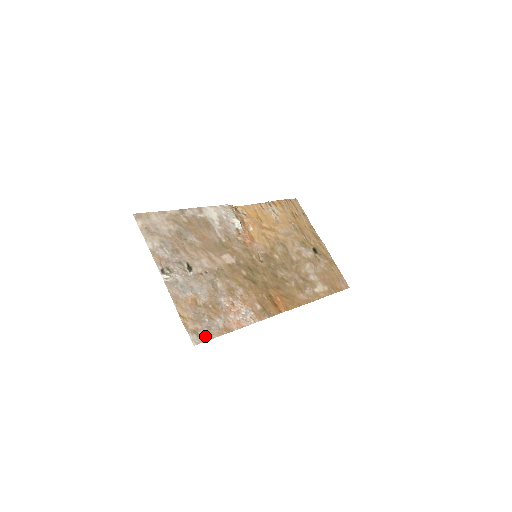
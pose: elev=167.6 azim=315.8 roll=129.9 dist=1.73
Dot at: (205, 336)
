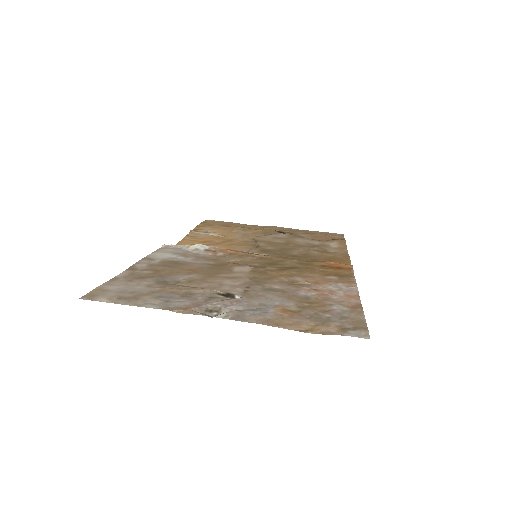
Dot at: (357, 325)
